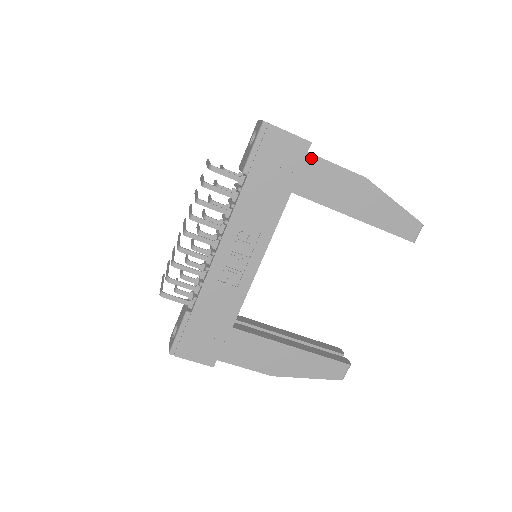
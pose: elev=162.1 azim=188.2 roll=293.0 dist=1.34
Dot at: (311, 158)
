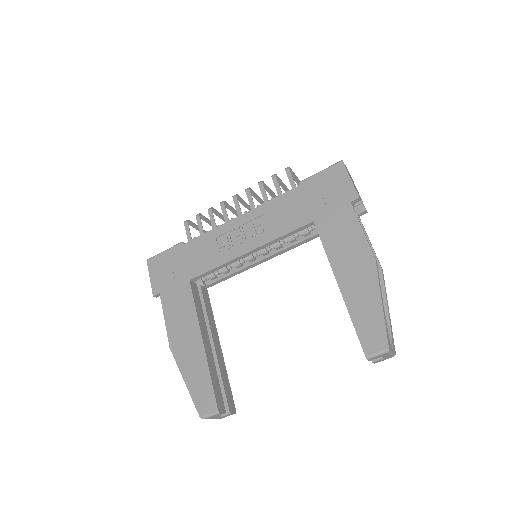
Dot at: (349, 208)
